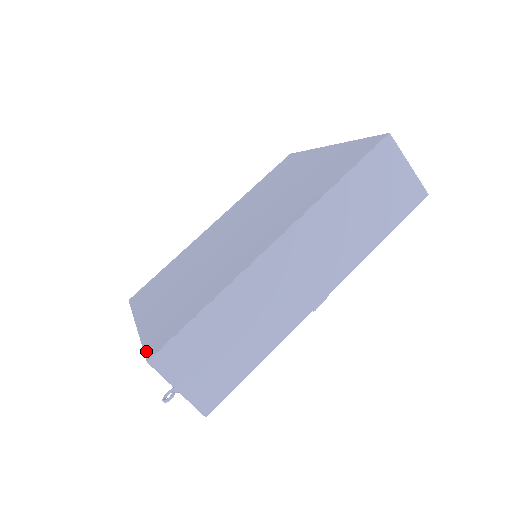
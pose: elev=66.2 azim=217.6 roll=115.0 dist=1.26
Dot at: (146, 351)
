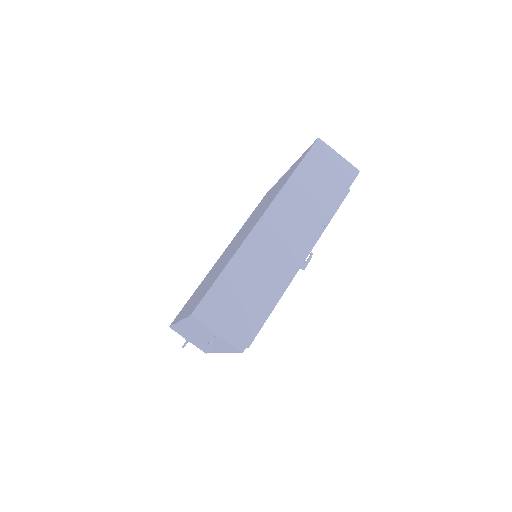
Dot at: (189, 314)
